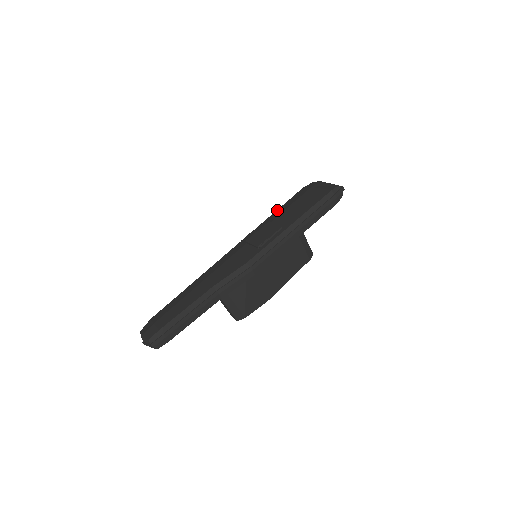
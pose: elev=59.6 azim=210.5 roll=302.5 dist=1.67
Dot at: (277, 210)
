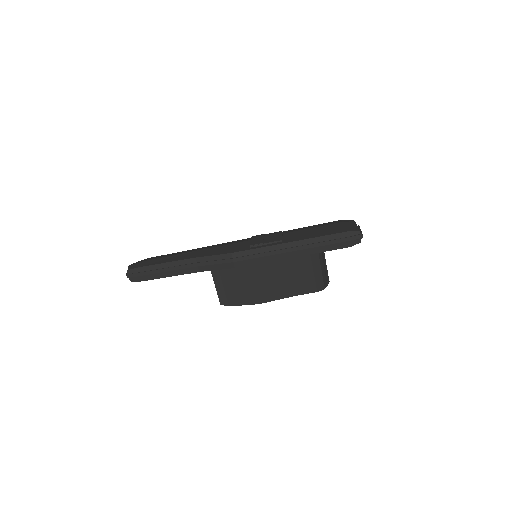
Dot at: occluded
